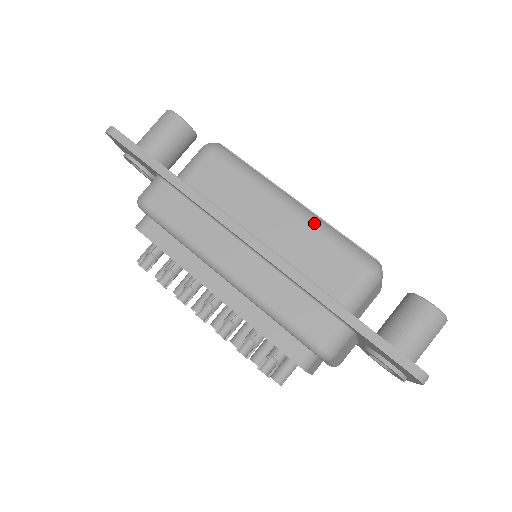
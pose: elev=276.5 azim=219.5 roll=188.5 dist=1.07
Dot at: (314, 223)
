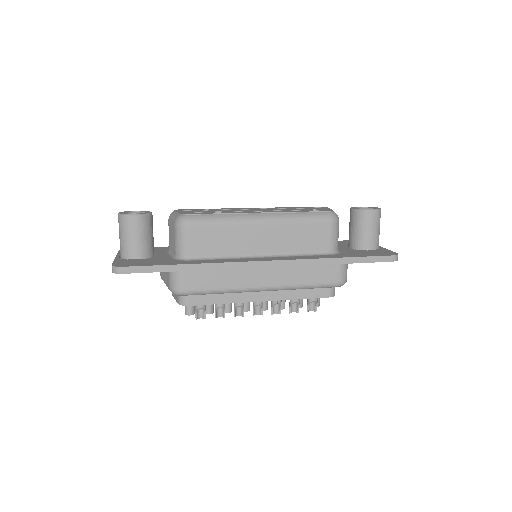
Dot at: (285, 220)
